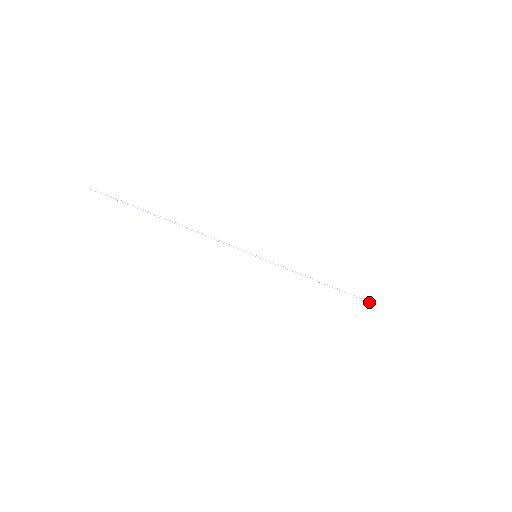
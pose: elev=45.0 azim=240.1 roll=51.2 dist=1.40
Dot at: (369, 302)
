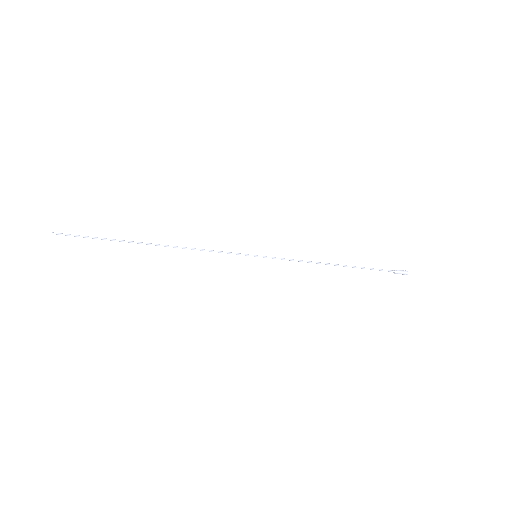
Dot at: (403, 272)
